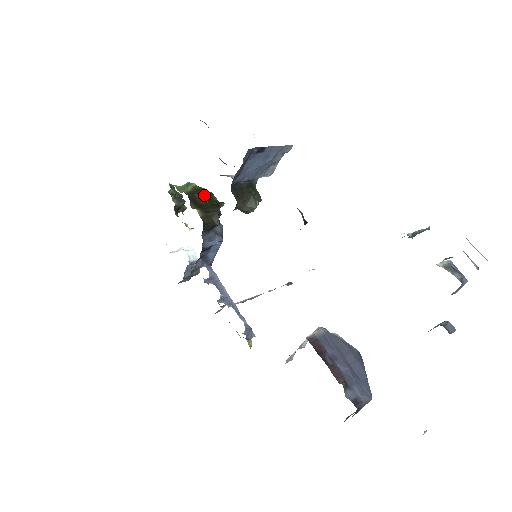
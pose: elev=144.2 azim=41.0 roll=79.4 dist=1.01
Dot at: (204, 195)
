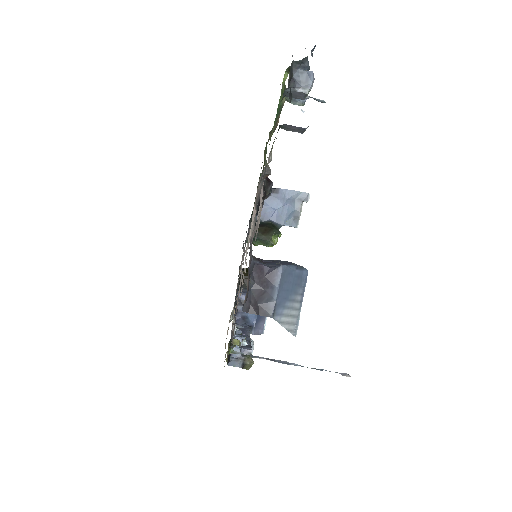
Dot at: occluded
